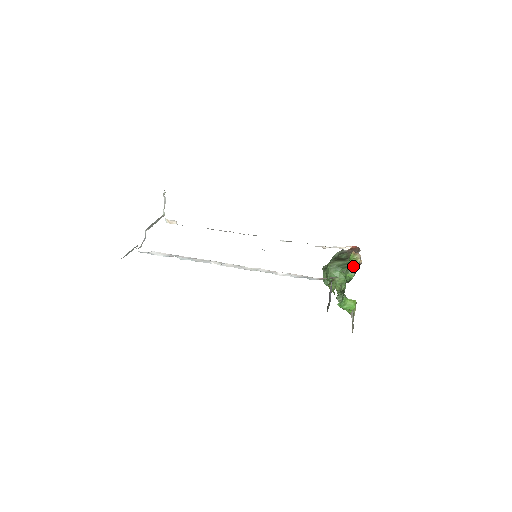
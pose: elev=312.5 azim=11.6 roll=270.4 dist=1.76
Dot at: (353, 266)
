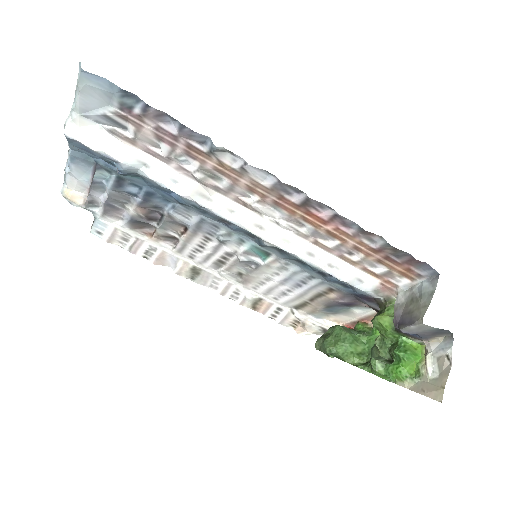
Dot at: occluded
